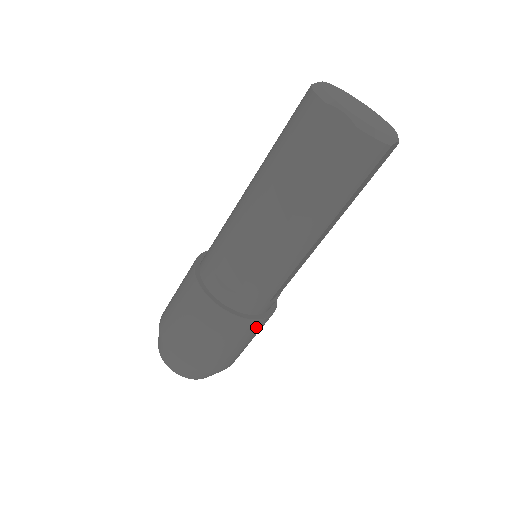
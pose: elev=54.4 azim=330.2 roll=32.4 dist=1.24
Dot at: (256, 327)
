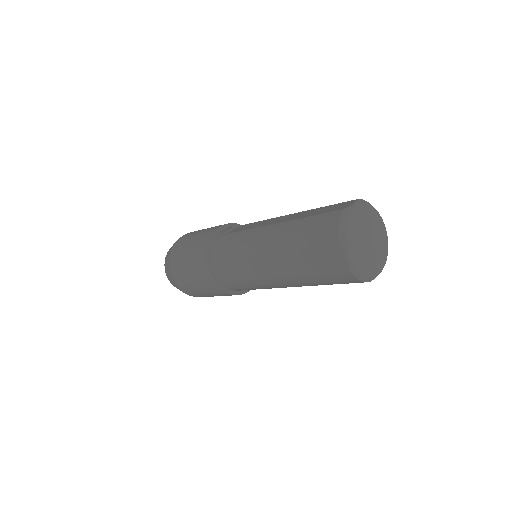
Dot at: occluded
